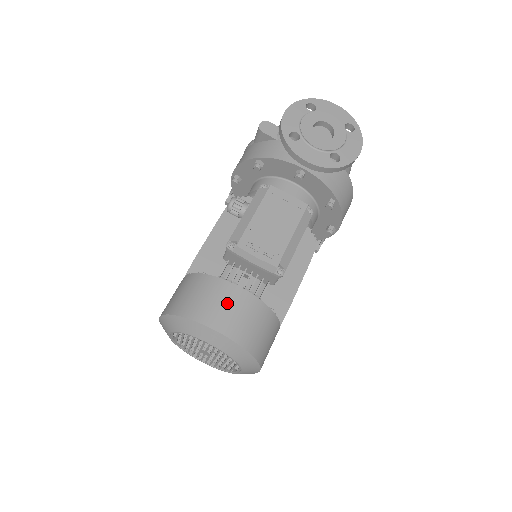
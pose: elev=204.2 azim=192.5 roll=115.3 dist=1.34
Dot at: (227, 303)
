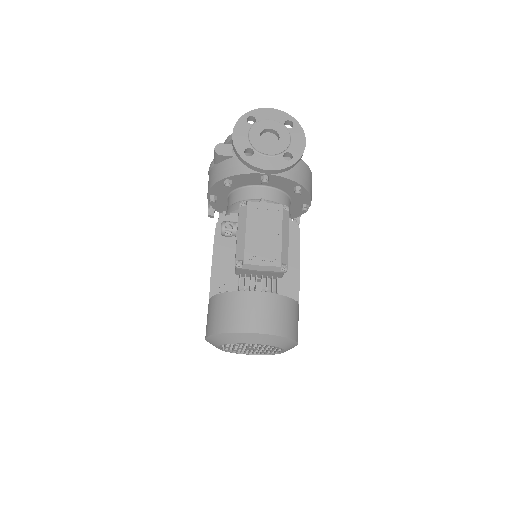
Dot at: (254, 308)
